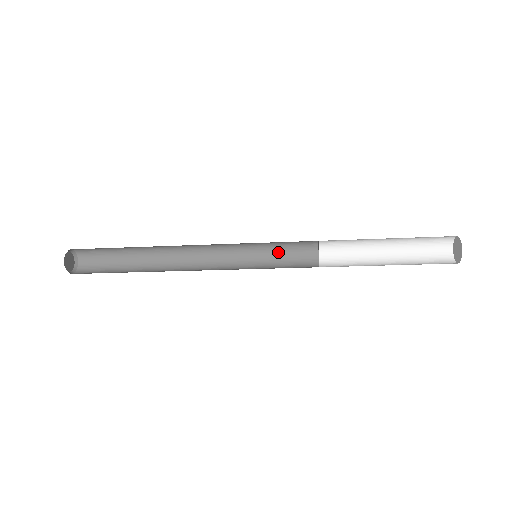
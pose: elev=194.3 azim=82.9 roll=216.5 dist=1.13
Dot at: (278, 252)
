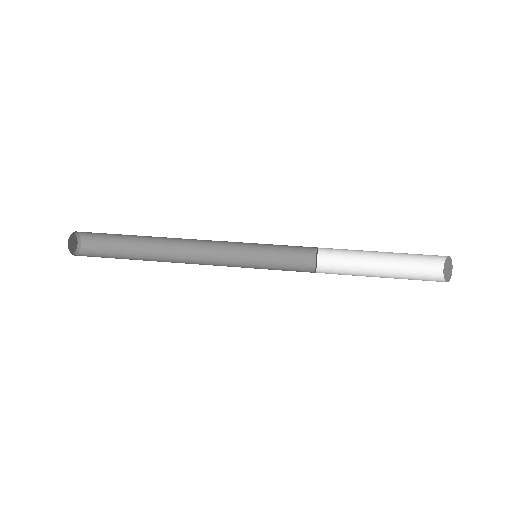
Dot at: (277, 247)
